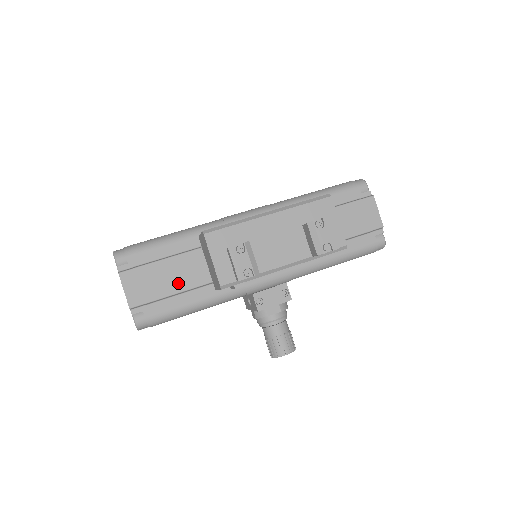
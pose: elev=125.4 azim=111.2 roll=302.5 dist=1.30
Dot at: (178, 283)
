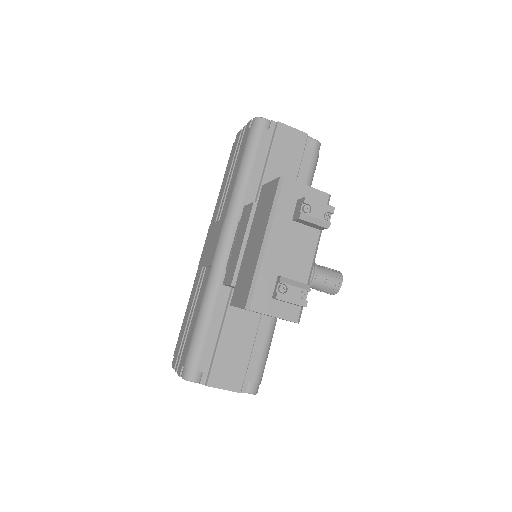
Dot at: (245, 341)
